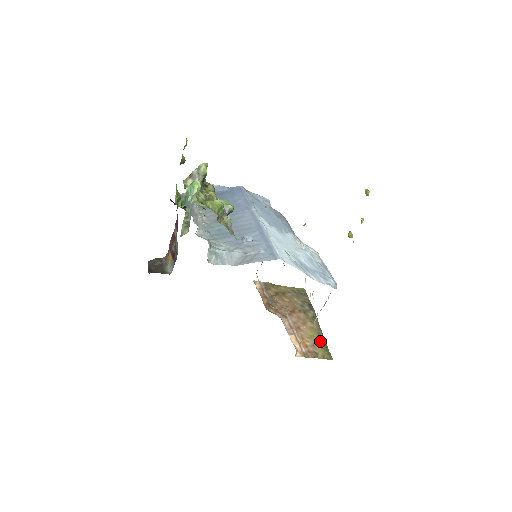
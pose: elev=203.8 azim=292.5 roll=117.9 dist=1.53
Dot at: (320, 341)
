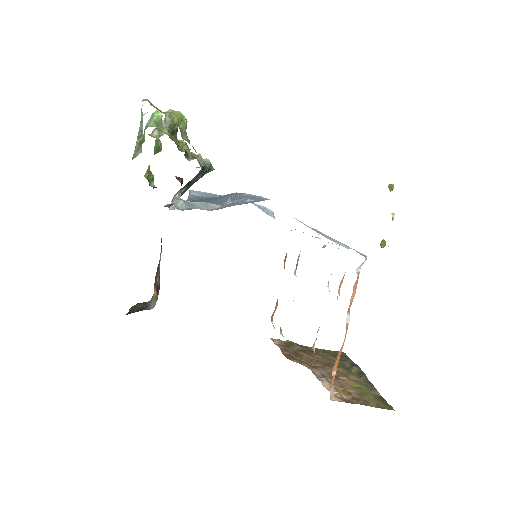
Dot at: (371, 392)
